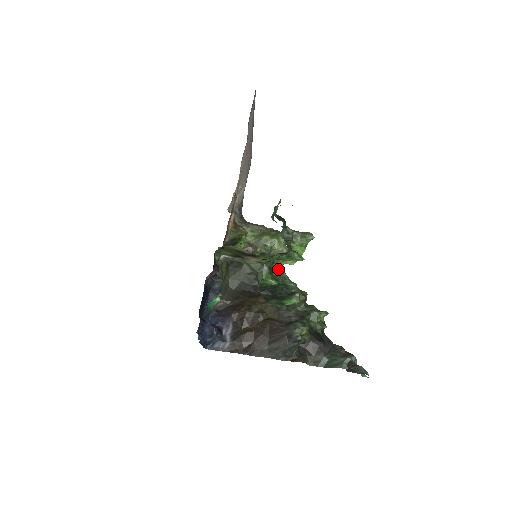
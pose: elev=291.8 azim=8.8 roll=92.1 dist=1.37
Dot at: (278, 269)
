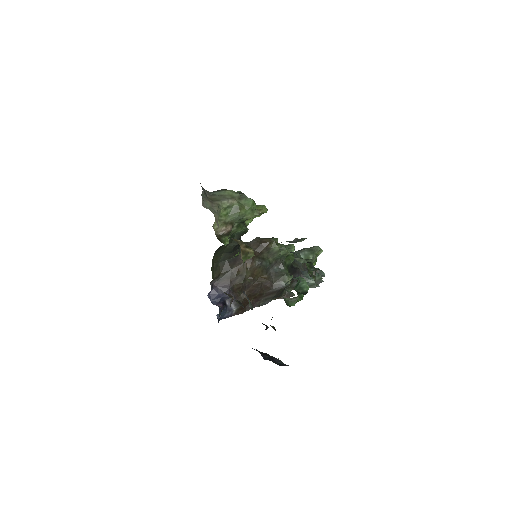
Dot at: occluded
